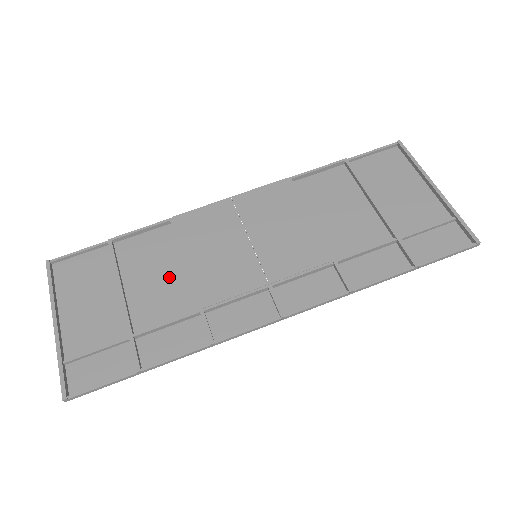
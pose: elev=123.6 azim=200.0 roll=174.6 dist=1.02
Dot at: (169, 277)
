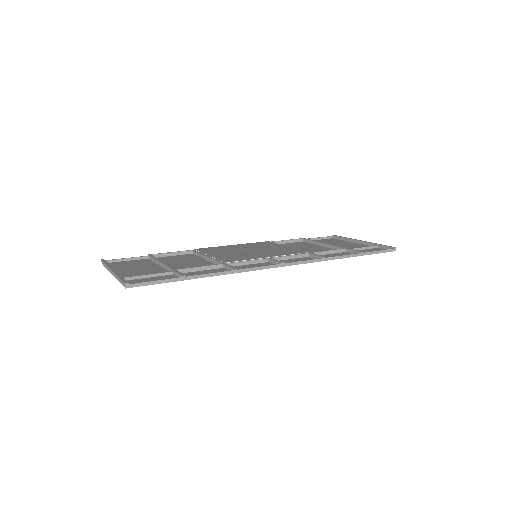
Dot at: (196, 262)
